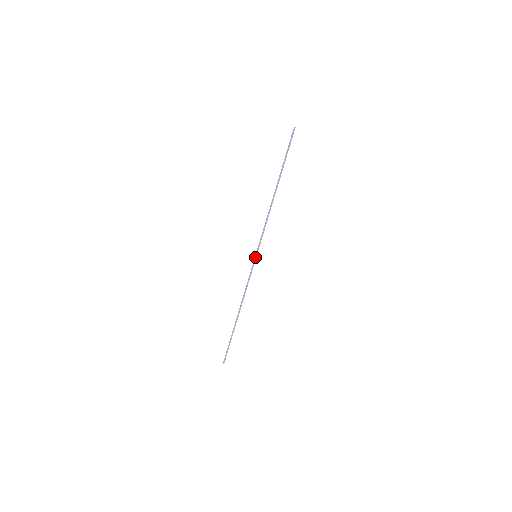
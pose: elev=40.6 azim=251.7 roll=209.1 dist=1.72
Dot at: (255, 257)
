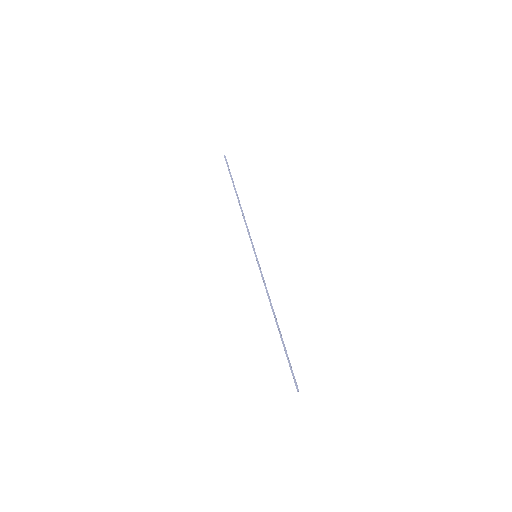
Dot at: occluded
